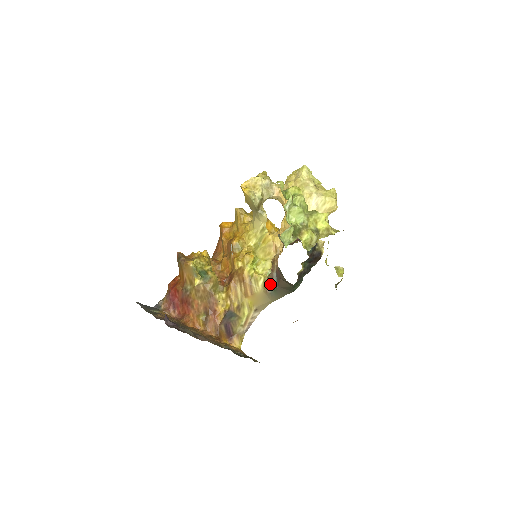
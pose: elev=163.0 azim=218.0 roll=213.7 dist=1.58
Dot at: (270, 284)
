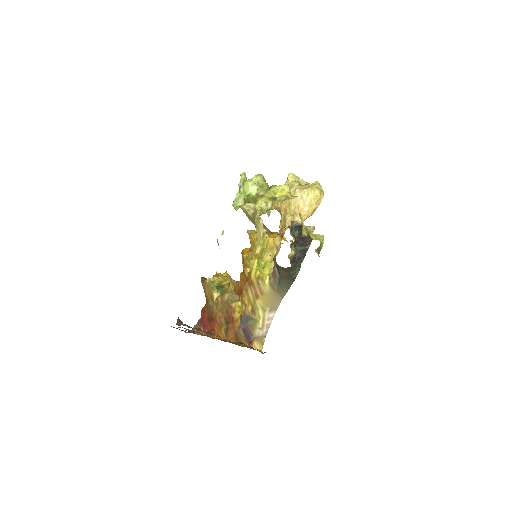
Dot at: (275, 280)
